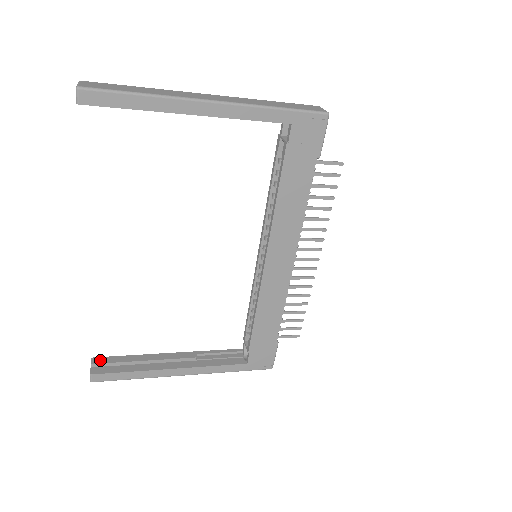
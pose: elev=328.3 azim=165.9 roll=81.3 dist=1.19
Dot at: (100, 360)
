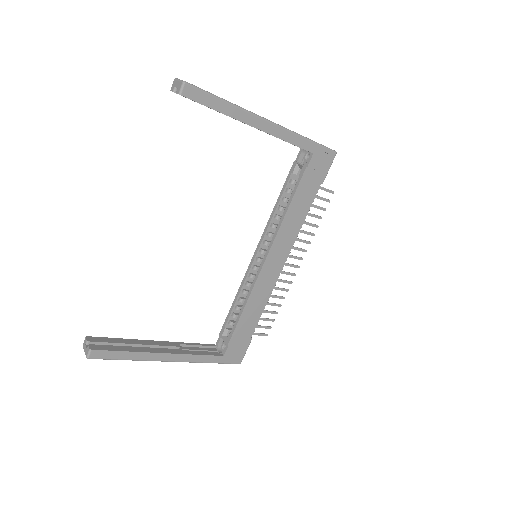
Dot at: (95, 339)
